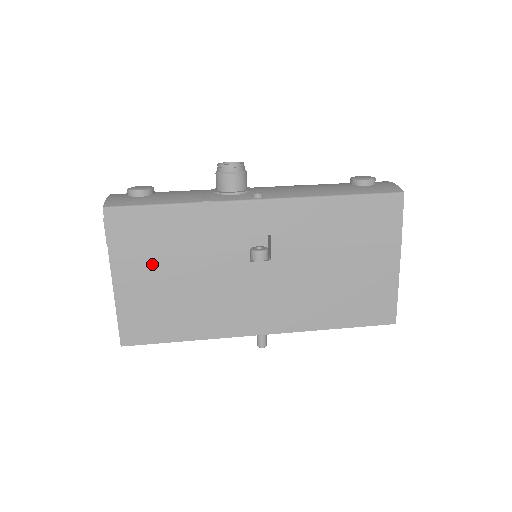
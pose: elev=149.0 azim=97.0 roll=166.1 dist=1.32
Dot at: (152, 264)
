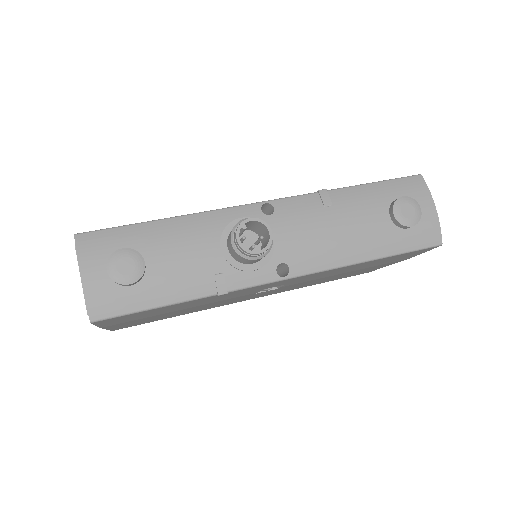
Dot at: (149, 317)
